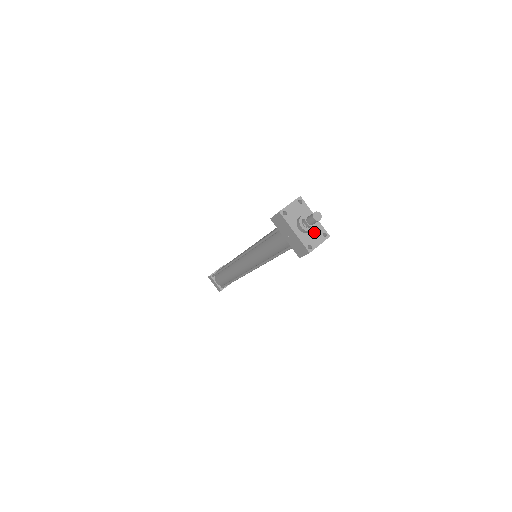
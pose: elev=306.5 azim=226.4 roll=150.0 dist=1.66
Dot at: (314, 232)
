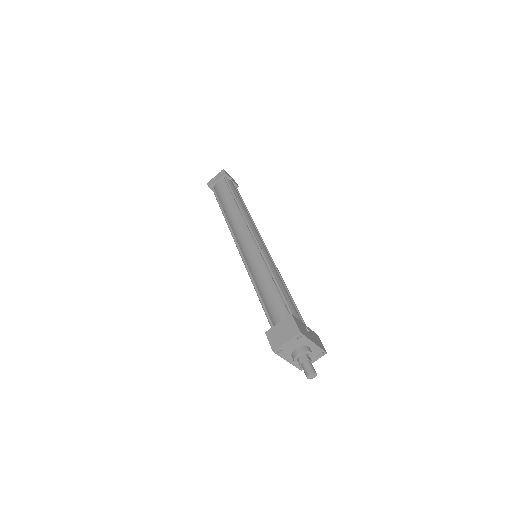
Dot at: occluded
